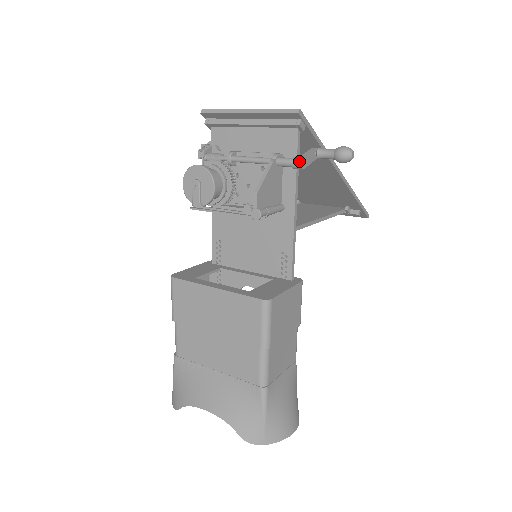
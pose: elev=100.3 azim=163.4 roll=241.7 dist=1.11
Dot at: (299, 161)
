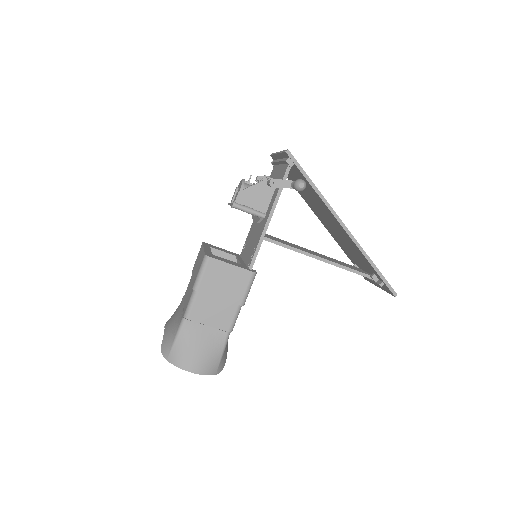
Dot at: (270, 180)
